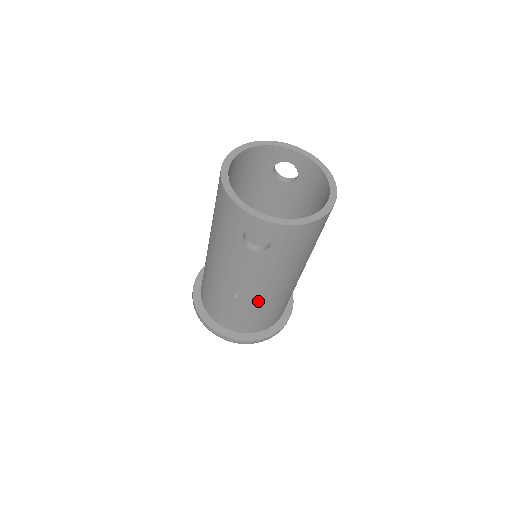
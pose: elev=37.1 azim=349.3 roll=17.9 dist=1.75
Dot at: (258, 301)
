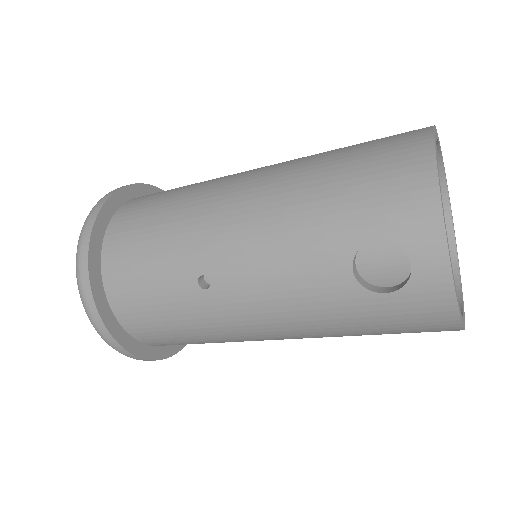
Dot at: (219, 318)
